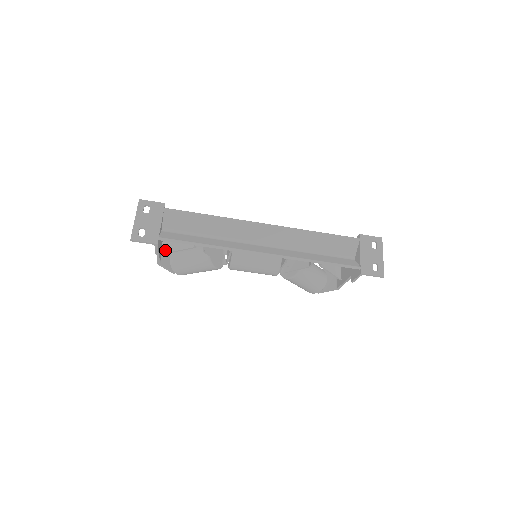
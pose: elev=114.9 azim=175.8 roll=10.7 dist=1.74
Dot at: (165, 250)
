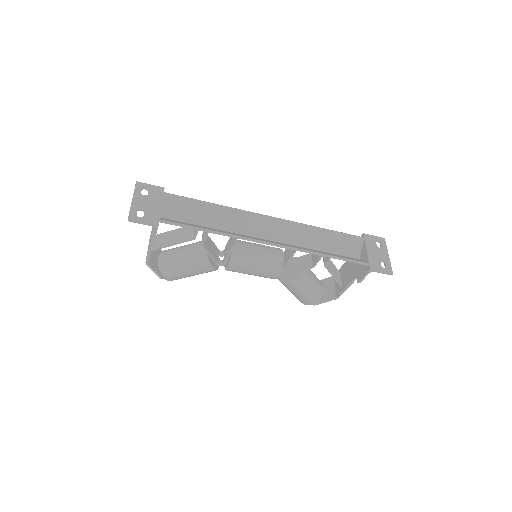
Dot at: (157, 245)
